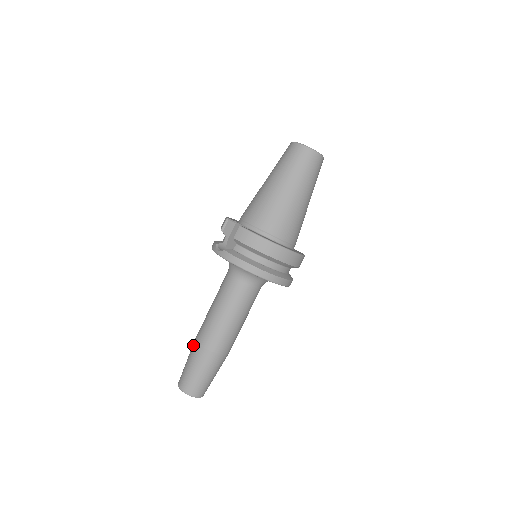
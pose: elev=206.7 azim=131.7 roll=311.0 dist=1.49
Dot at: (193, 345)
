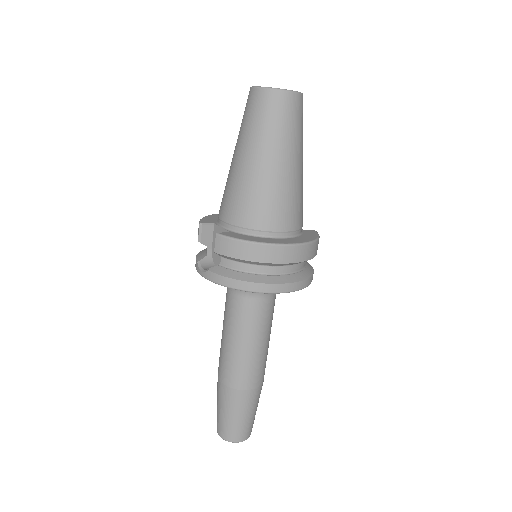
Dot at: (217, 384)
